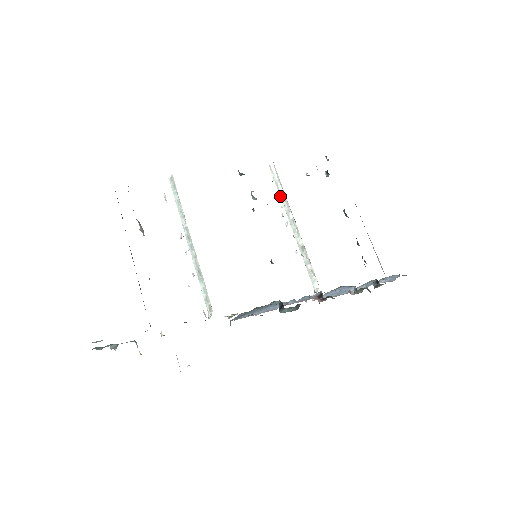
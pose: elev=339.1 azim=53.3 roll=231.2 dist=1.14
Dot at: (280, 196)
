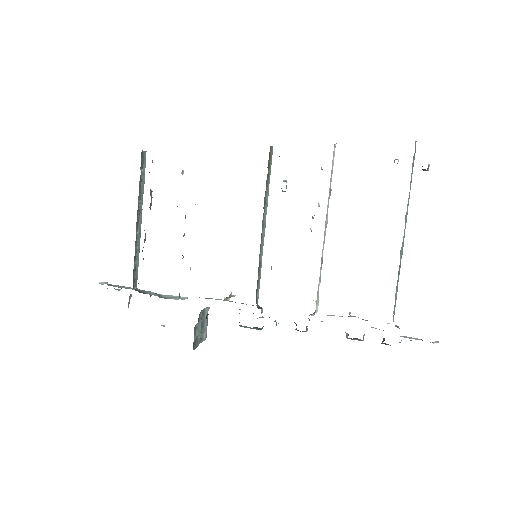
Dot at: (329, 189)
